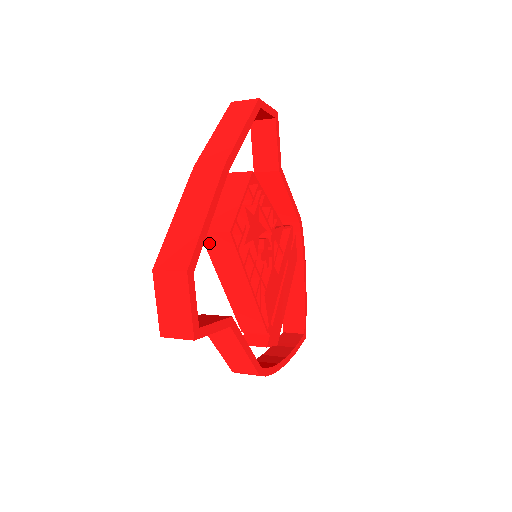
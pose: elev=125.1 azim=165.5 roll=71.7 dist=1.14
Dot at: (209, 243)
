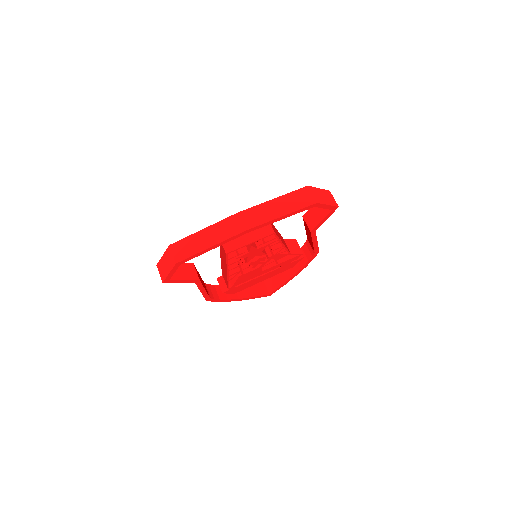
Dot at: occluded
